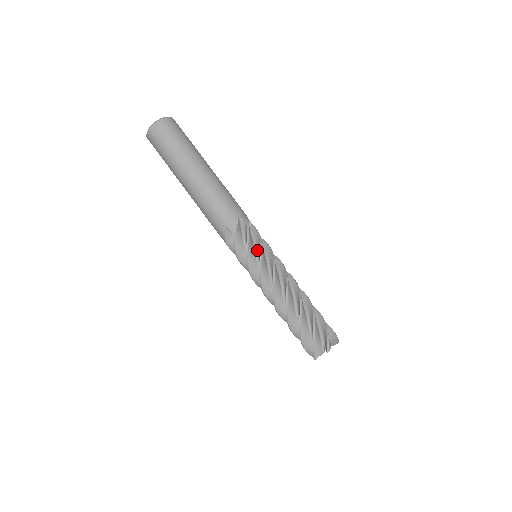
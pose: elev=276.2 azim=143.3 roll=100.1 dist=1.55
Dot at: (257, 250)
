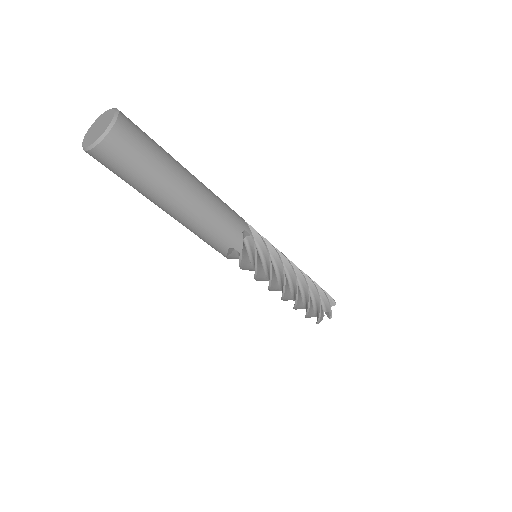
Dot at: (254, 264)
